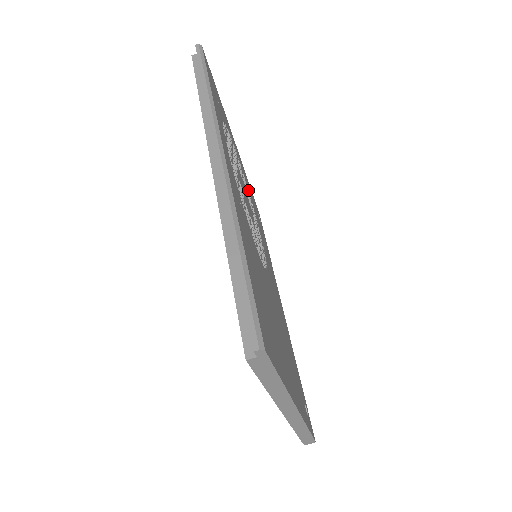
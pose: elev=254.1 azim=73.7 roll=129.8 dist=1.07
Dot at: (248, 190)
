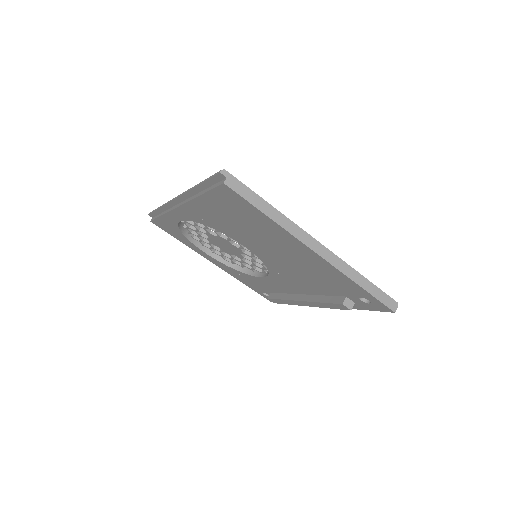
Dot at: occluded
